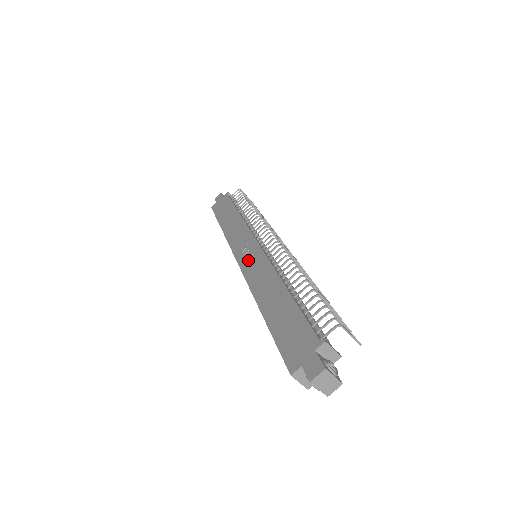
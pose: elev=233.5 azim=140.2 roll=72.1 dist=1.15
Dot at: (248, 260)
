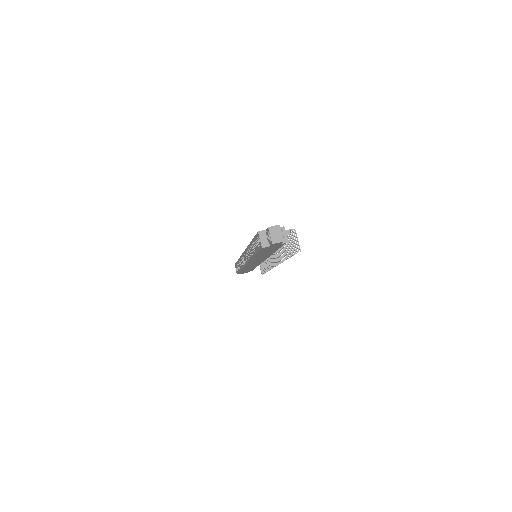
Dot at: occluded
